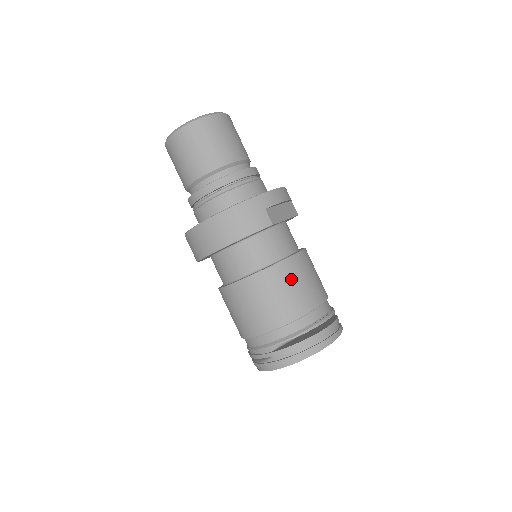
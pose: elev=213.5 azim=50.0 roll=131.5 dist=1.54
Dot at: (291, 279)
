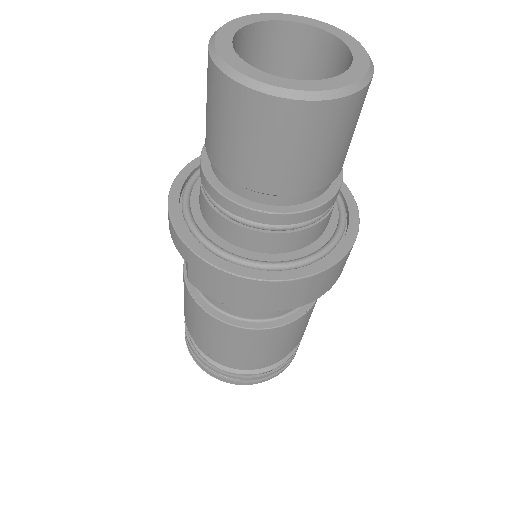
Dot at: occluded
